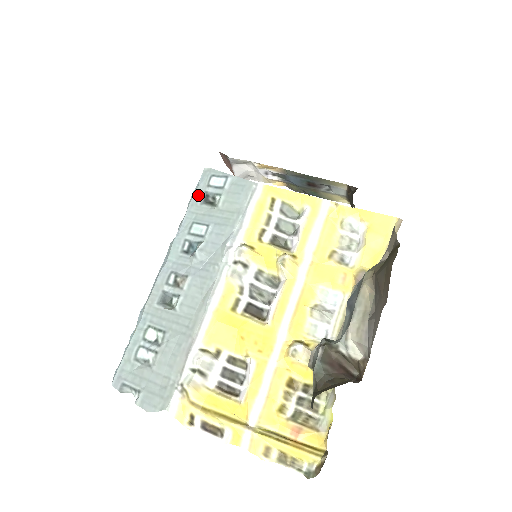
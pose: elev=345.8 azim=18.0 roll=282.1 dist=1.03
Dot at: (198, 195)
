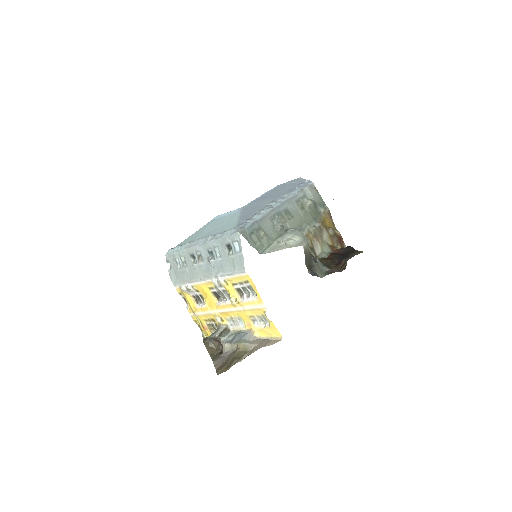
Dot at: (227, 240)
